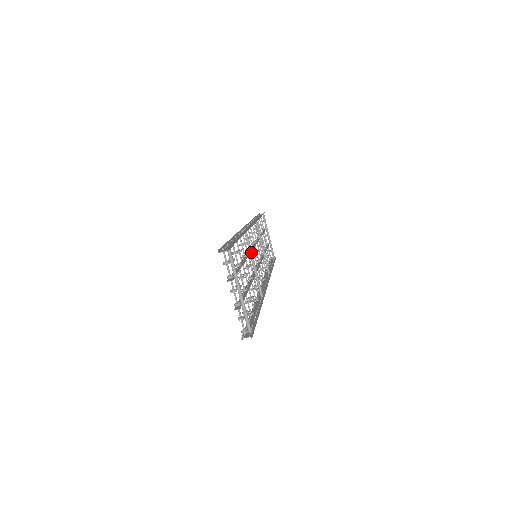
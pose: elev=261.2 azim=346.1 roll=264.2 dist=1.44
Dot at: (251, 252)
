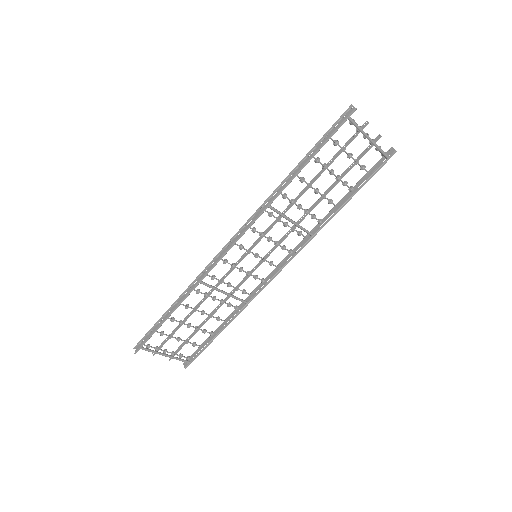
Dot at: occluded
